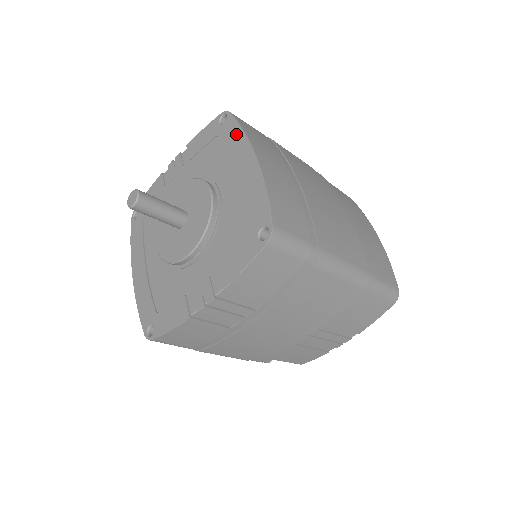
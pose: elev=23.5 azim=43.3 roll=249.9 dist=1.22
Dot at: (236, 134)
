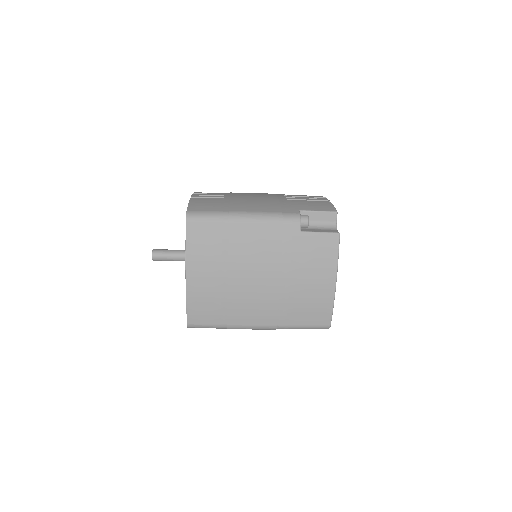
Dot at: (186, 245)
